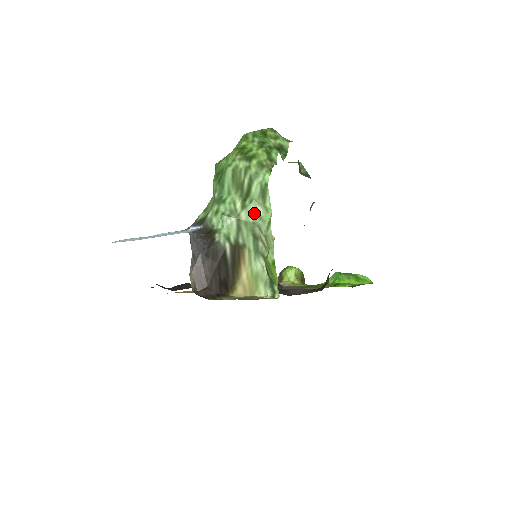
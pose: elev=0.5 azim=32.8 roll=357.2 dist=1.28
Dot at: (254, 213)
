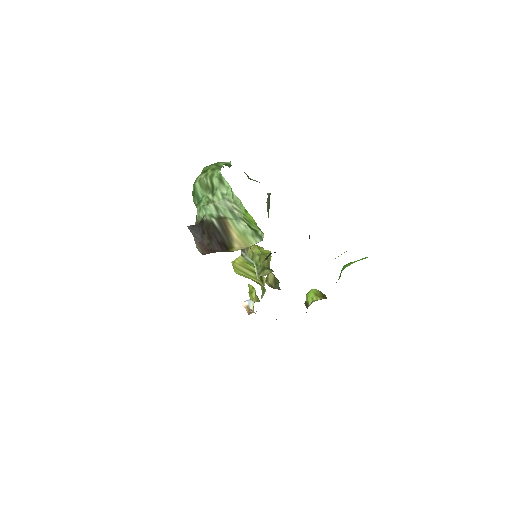
Dot at: (221, 194)
